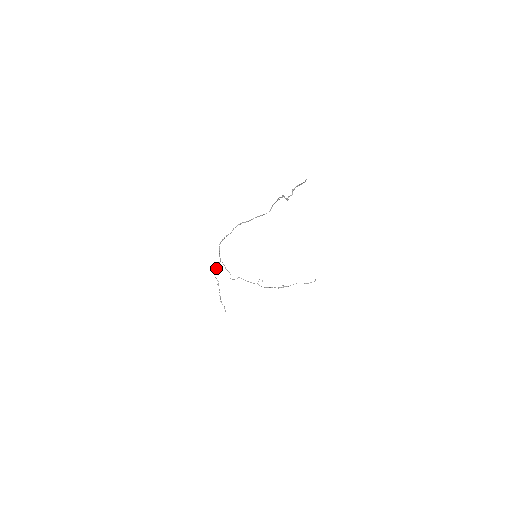
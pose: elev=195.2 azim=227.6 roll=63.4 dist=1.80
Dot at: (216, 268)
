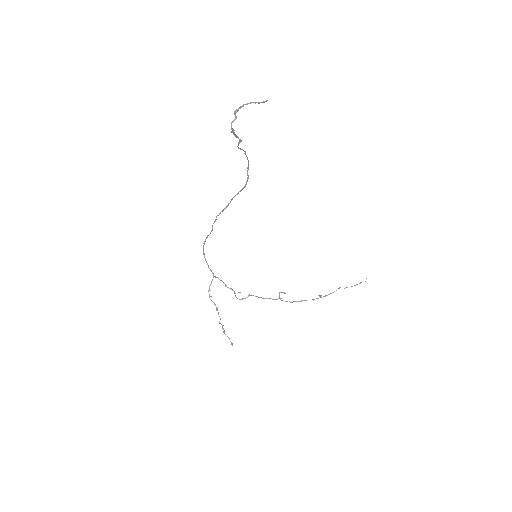
Dot at: (209, 287)
